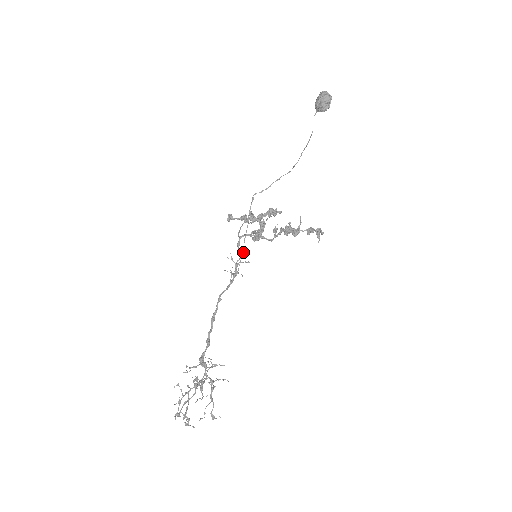
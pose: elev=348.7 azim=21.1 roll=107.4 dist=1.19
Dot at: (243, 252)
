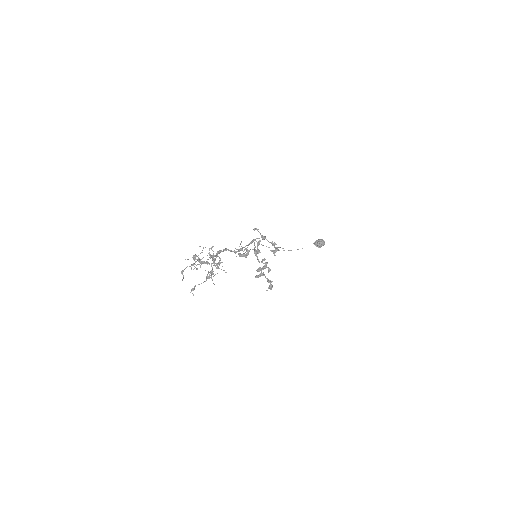
Dot at: occluded
